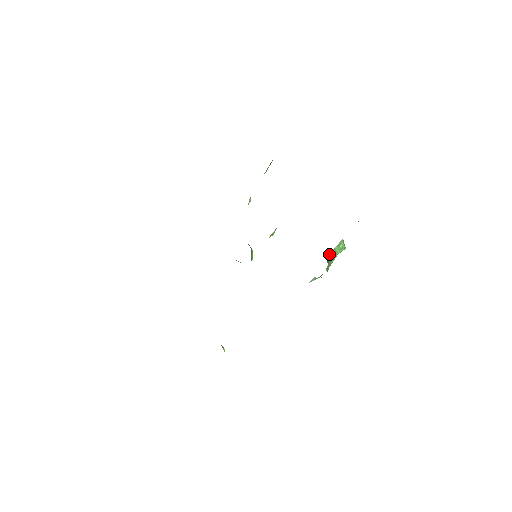
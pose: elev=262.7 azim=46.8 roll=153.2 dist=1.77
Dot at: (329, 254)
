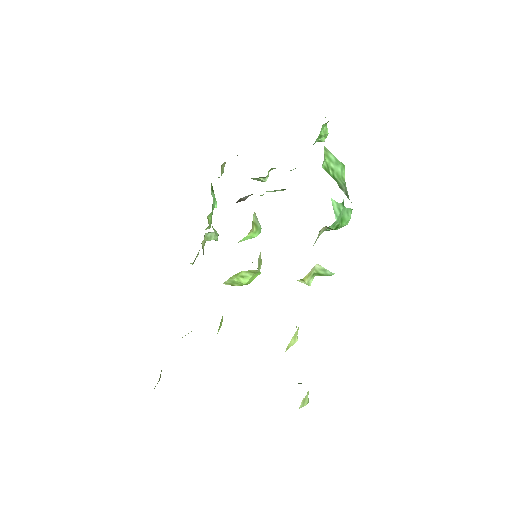
Dot at: (325, 170)
